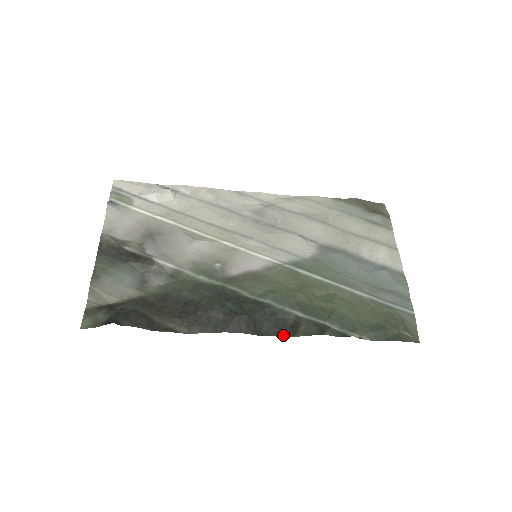
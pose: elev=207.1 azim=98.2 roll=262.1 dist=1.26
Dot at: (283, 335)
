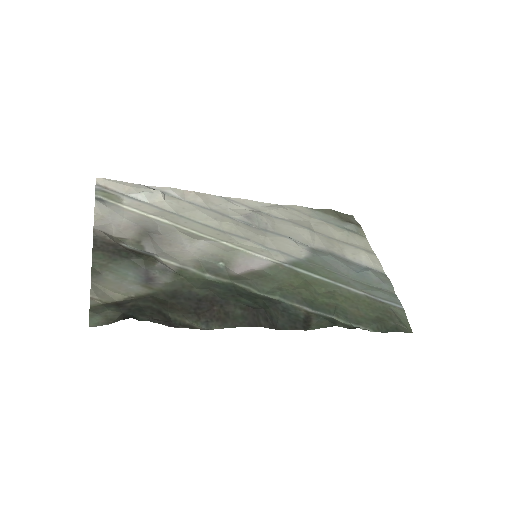
Dot at: (299, 329)
